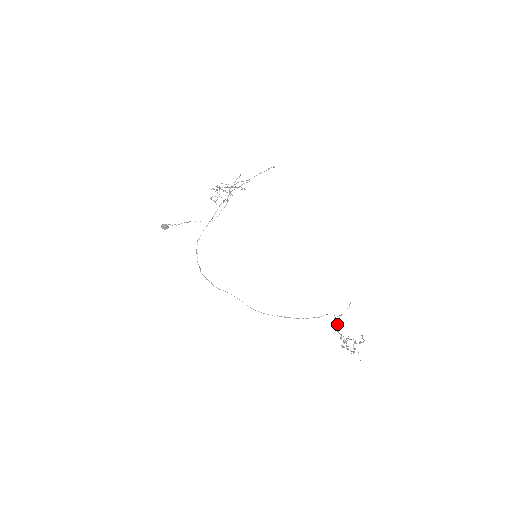
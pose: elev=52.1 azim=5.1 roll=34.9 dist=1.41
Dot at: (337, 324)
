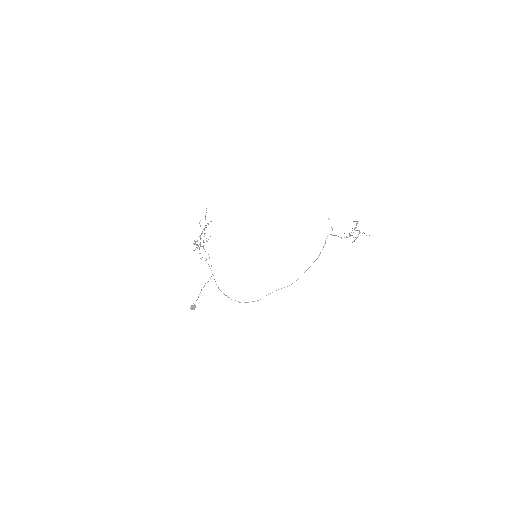
Dot at: occluded
